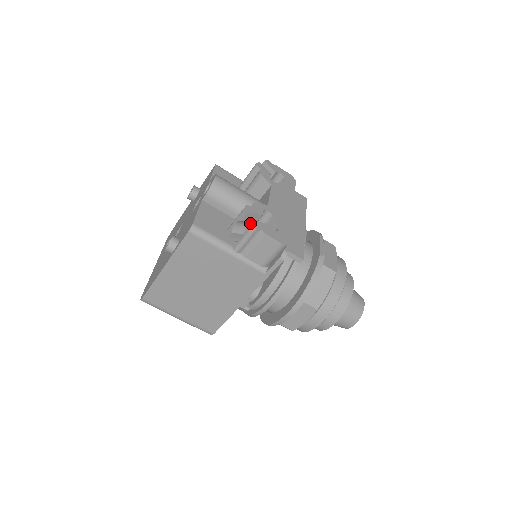
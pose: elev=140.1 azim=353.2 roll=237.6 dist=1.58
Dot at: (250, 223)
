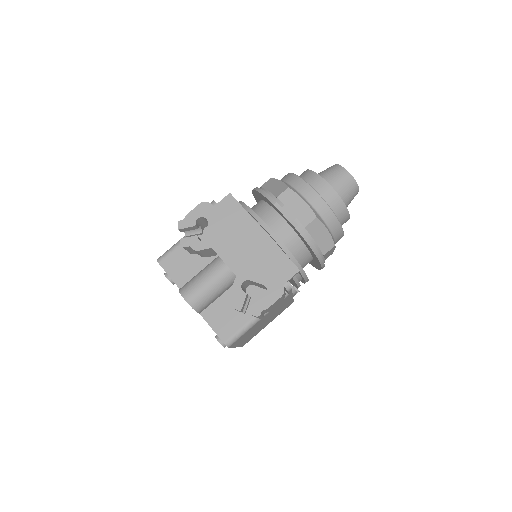
Dot at: occluded
